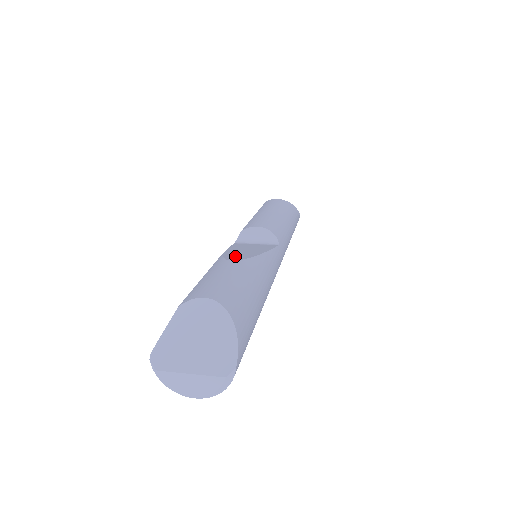
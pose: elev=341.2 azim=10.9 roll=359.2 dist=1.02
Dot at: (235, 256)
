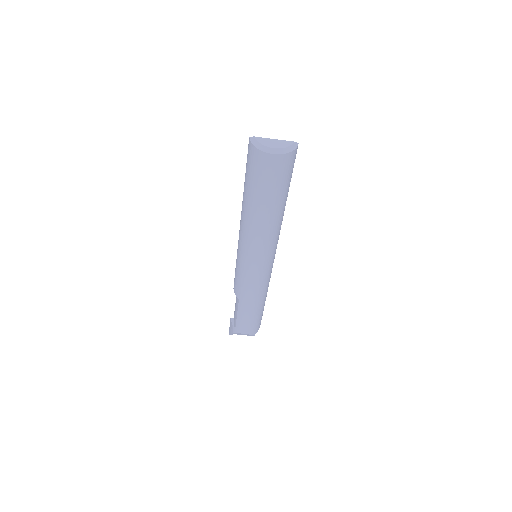
Dot at: occluded
